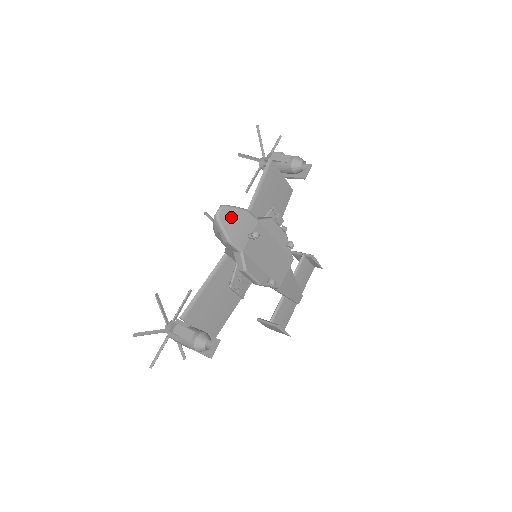
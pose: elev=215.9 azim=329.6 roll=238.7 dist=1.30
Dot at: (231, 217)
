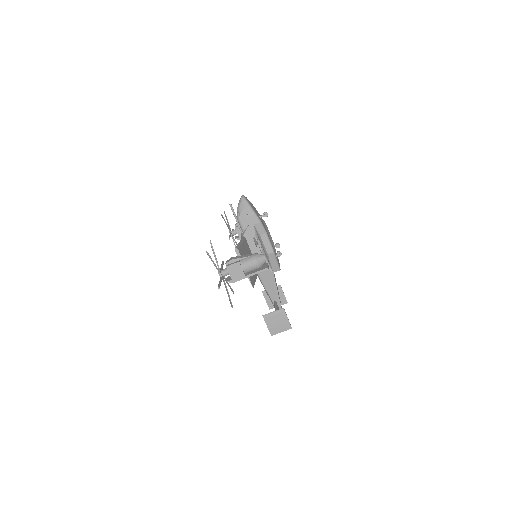
Dot at: (249, 202)
